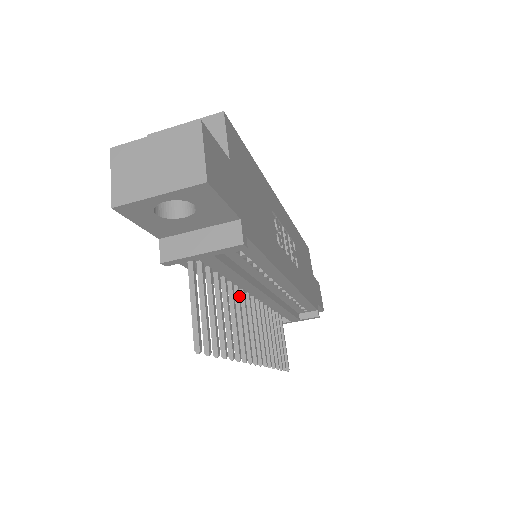
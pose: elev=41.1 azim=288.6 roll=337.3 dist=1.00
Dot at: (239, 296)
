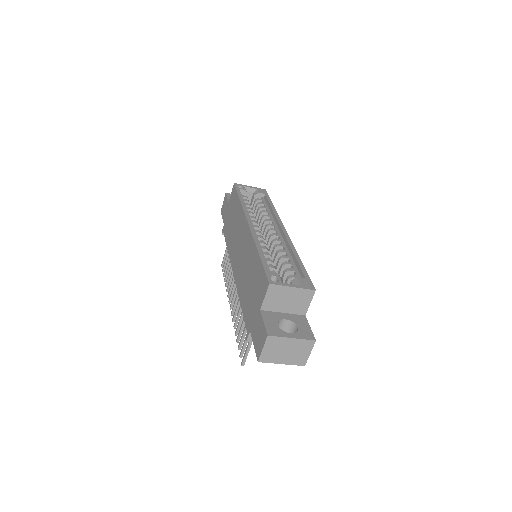
Dot at: occluded
